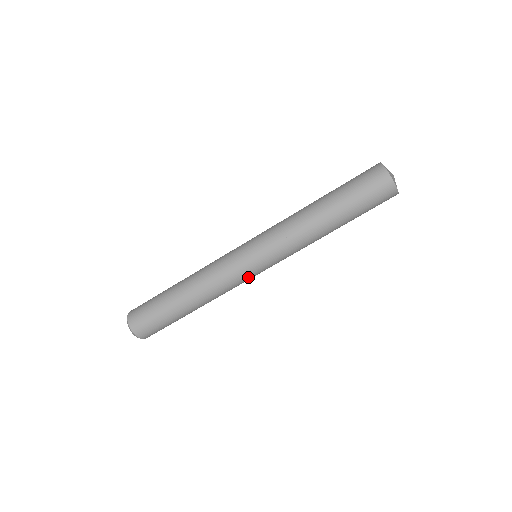
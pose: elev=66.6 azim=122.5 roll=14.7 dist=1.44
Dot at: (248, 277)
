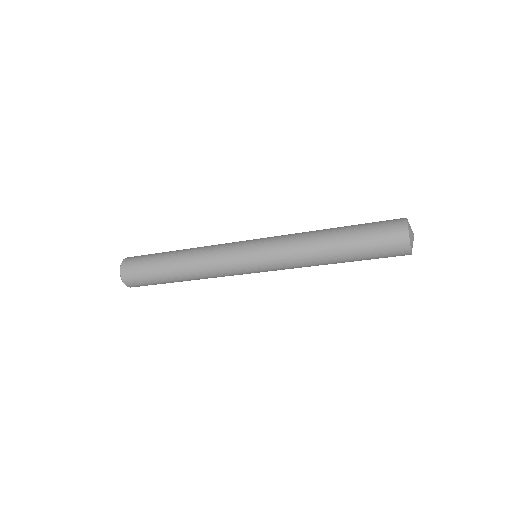
Dot at: occluded
